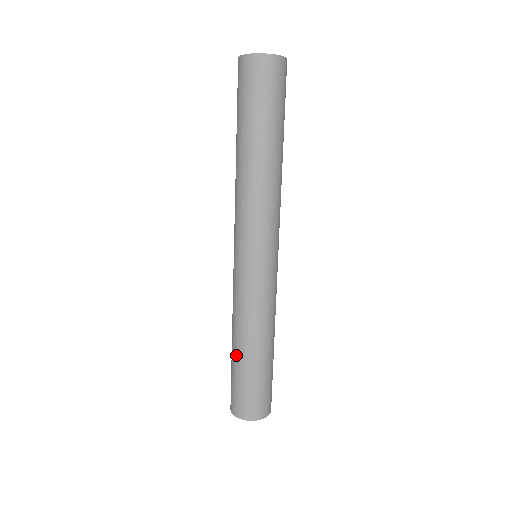
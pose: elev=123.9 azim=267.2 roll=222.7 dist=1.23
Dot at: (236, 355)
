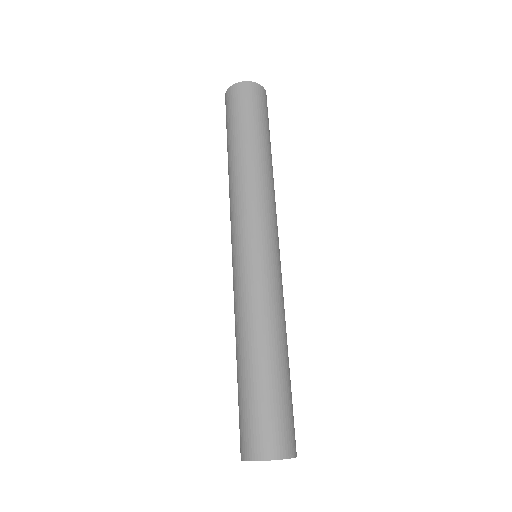
Dot at: (244, 366)
